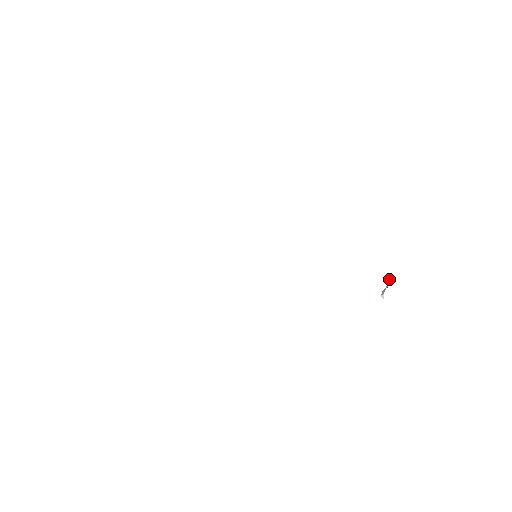
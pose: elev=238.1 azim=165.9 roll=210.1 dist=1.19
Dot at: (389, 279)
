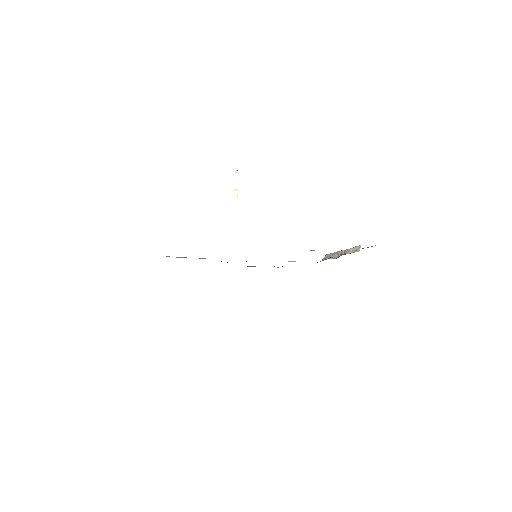
Dot at: (236, 178)
